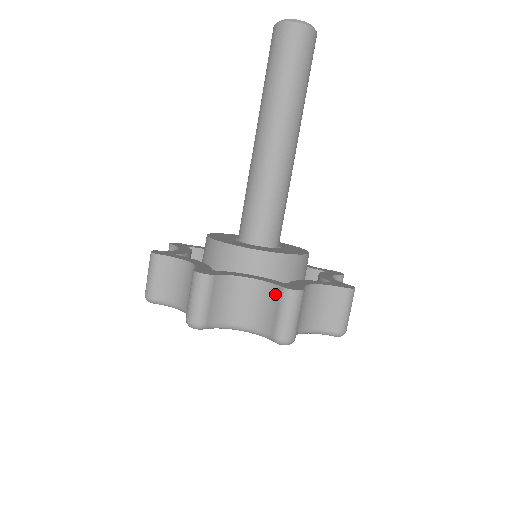
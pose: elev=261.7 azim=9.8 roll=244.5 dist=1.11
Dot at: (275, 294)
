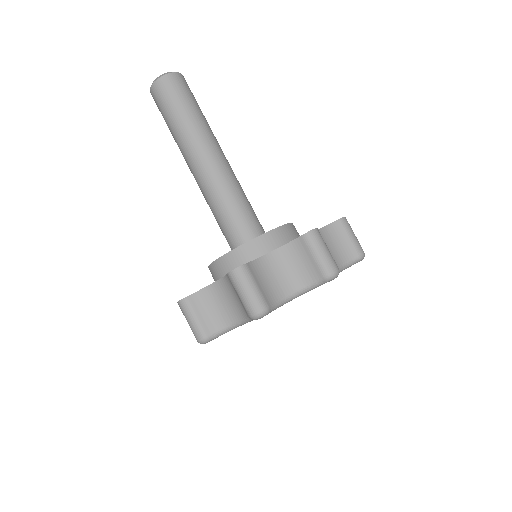
Dot at: (337, 229)
